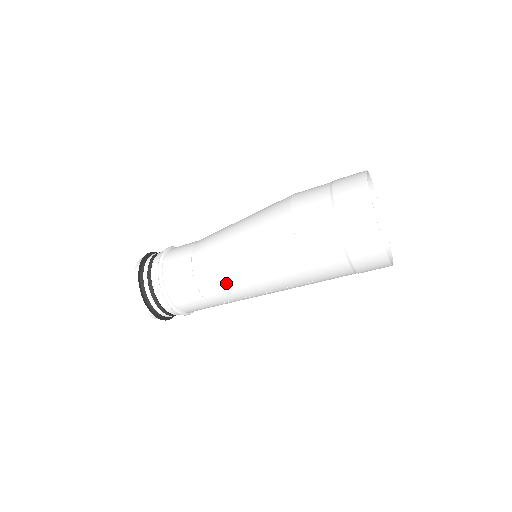
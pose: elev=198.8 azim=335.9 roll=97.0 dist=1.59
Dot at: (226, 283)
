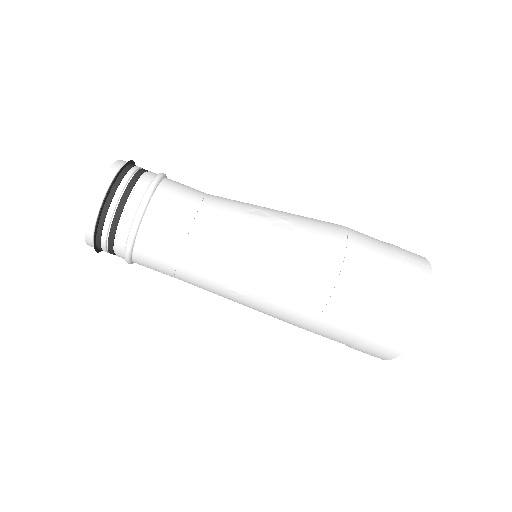
Dot at: occluded
